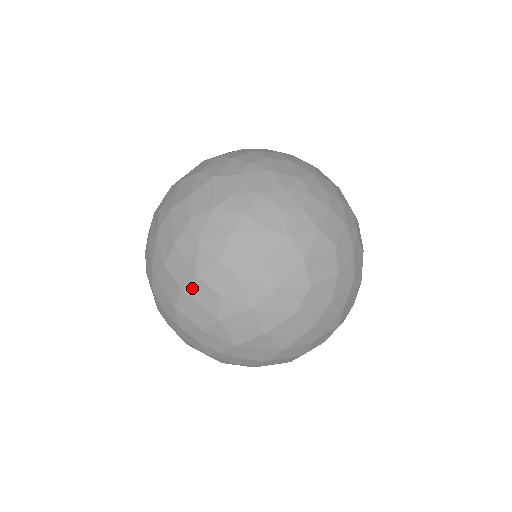
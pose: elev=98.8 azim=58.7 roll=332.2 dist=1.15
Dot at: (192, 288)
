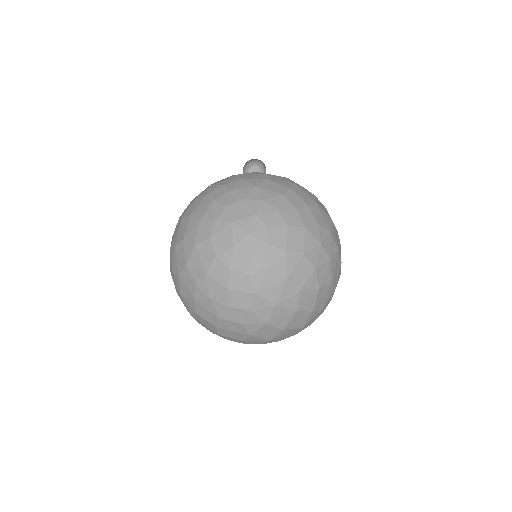
Dot at: (222, 325)
